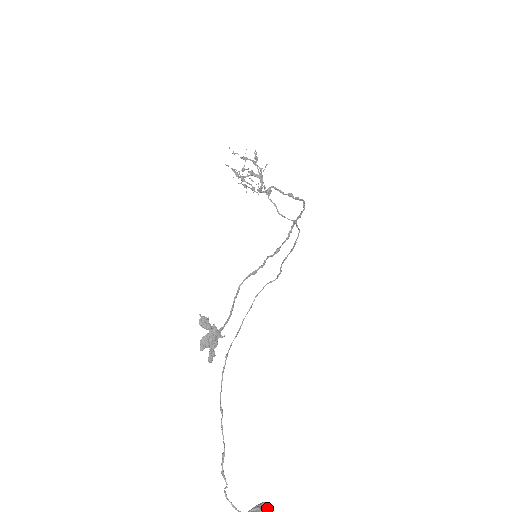
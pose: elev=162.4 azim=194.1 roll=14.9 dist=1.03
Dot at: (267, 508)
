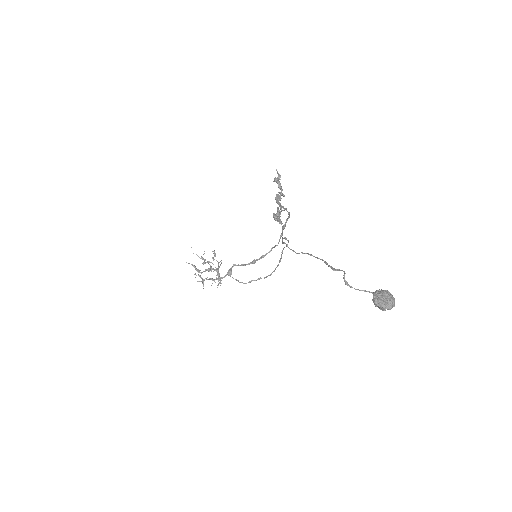
Dot at: occluded
